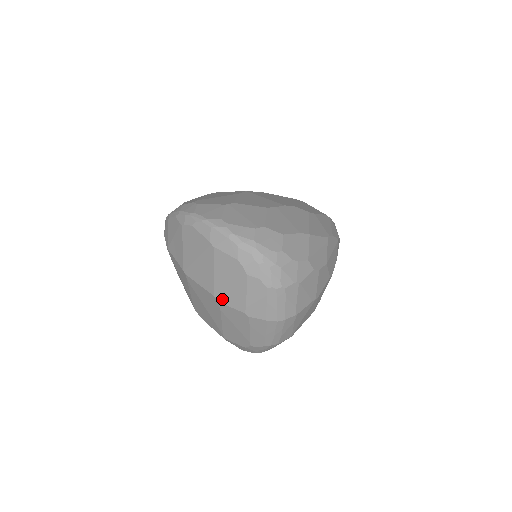
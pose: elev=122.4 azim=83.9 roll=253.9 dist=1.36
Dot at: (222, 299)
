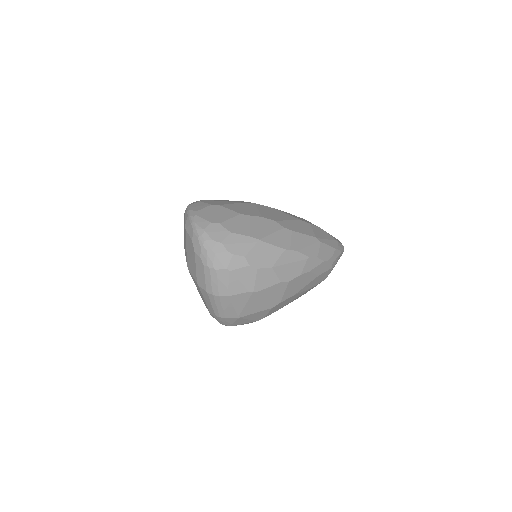
Dot at: (190, 269)
